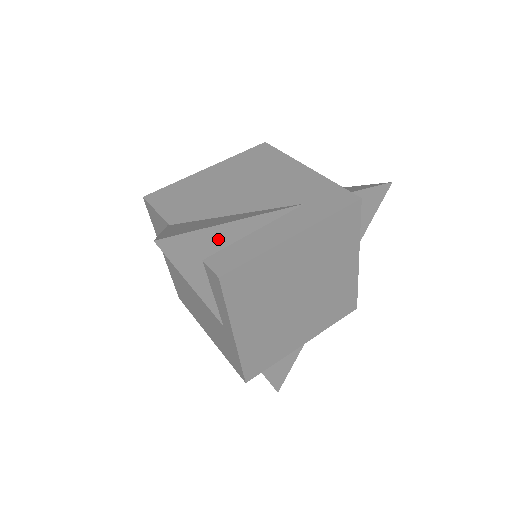
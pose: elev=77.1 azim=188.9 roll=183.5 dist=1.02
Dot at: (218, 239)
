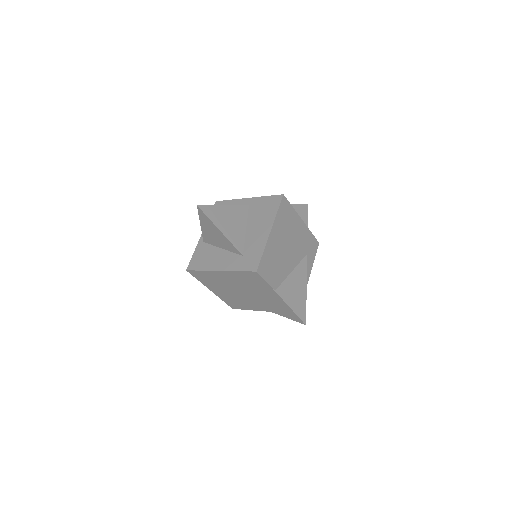
Dot at: occluded
